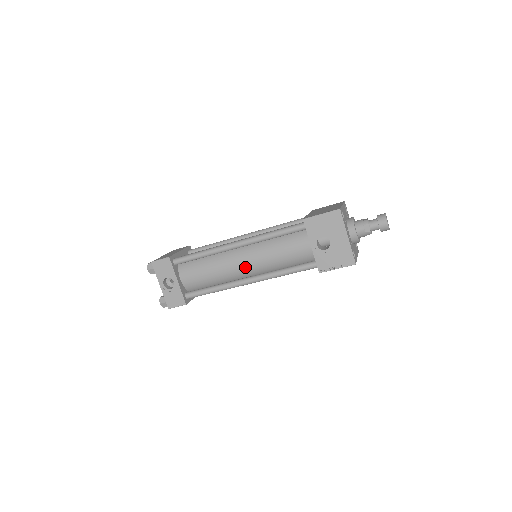
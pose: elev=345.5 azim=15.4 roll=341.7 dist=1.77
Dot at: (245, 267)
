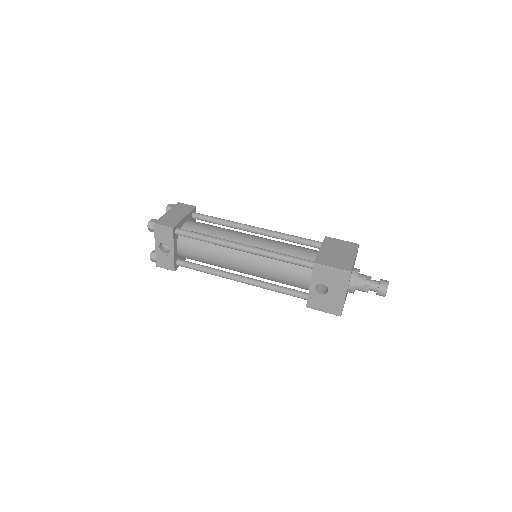
Dot at: (242, 268)
